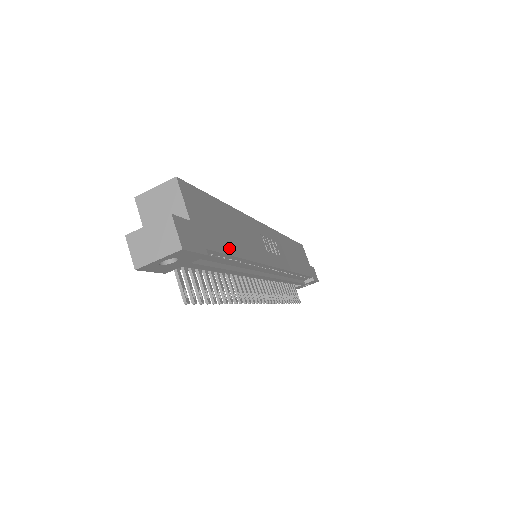
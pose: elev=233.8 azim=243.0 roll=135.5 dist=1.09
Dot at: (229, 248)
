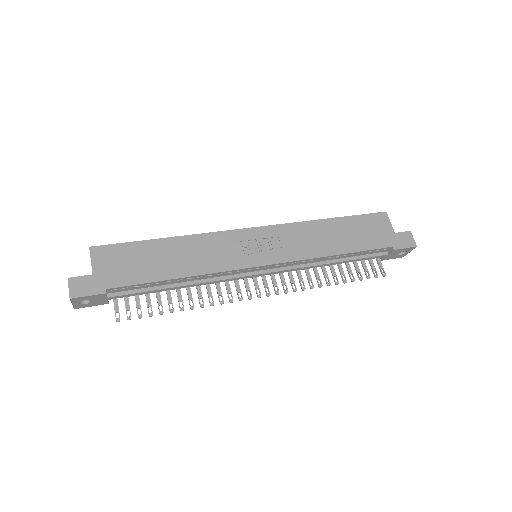
Dot at: (149, 277)
